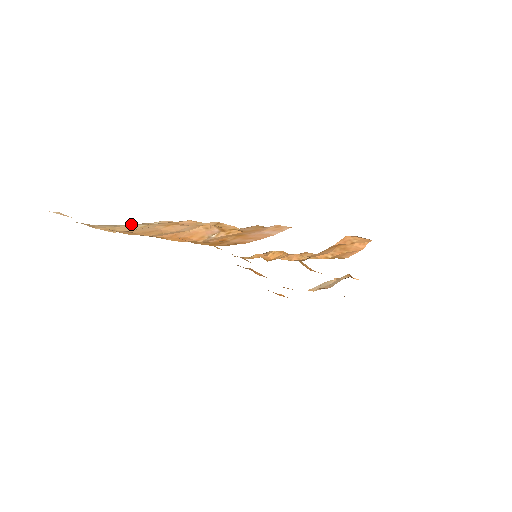
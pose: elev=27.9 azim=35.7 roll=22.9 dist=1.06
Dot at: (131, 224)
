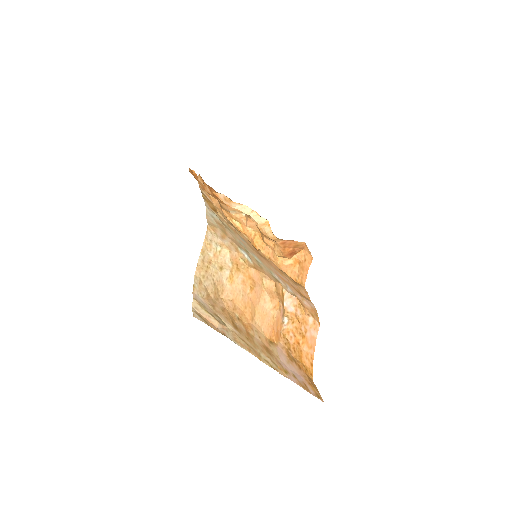
Dot at: (204, 247)
